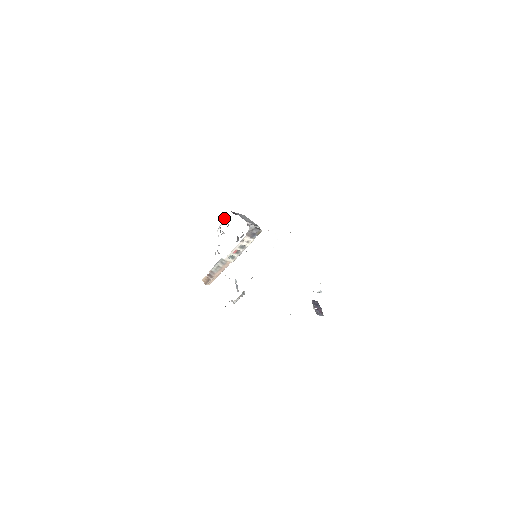
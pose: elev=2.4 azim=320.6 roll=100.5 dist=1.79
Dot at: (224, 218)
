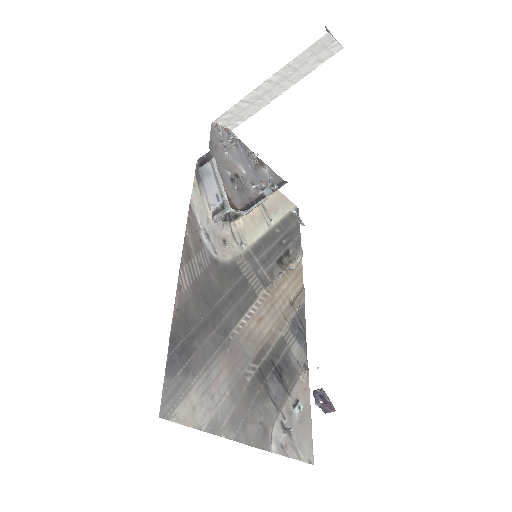
Dot at: (215, 121)
